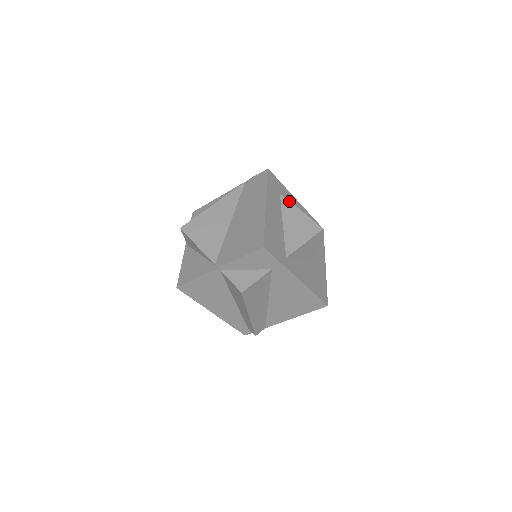
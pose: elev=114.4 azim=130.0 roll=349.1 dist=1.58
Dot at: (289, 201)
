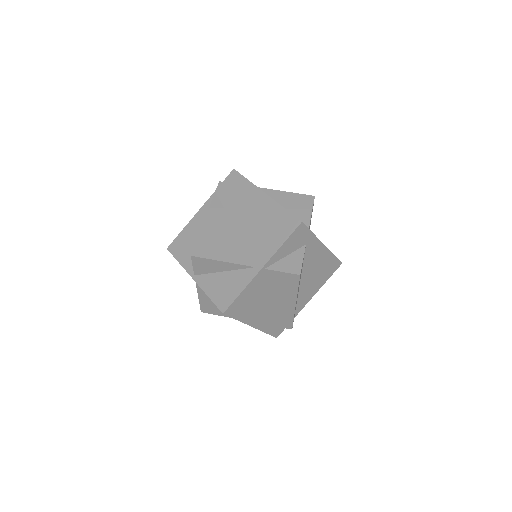
Dot at: (268, 189)
